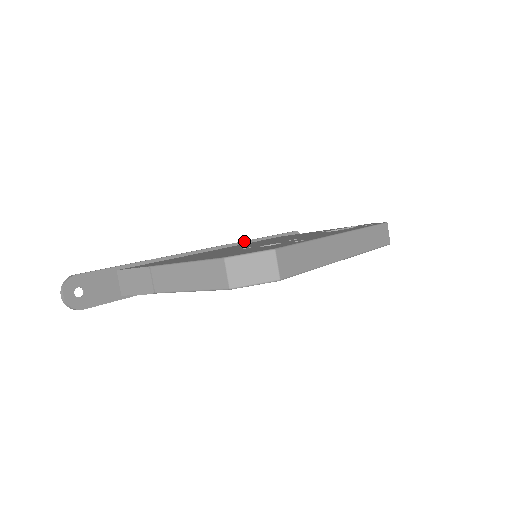
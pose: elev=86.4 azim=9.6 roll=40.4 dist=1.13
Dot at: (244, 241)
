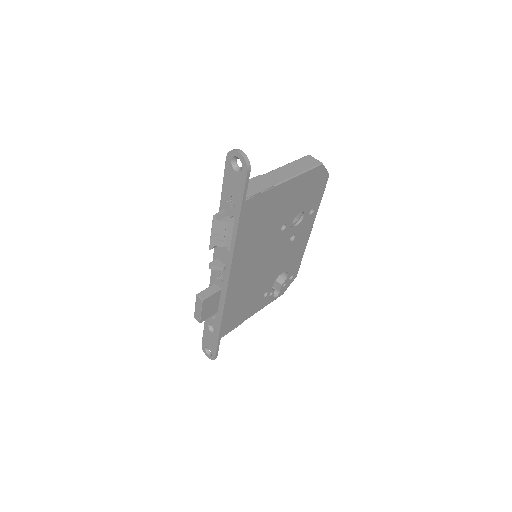
Dot at: occluded
